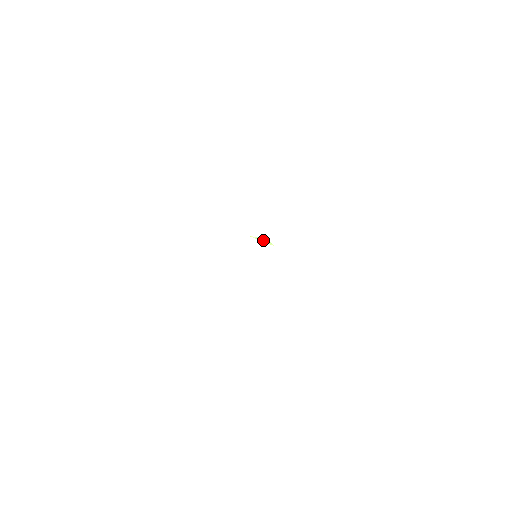
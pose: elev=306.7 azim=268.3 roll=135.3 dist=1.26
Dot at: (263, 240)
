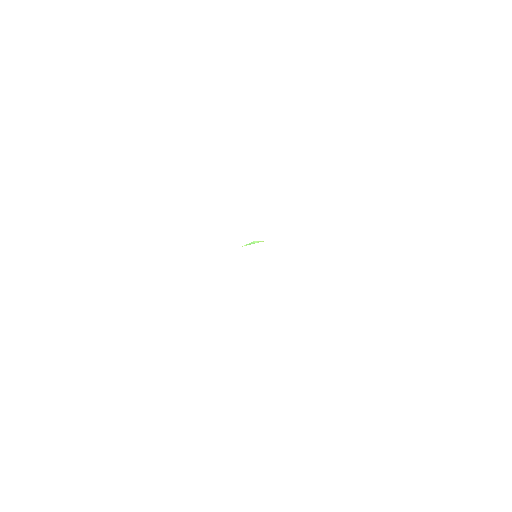
Dot at: (253, 243)
